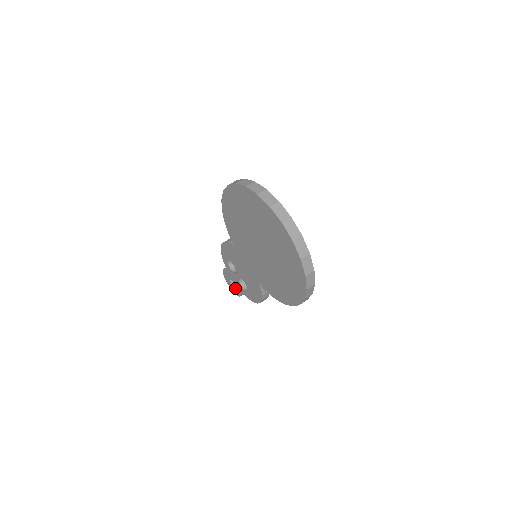
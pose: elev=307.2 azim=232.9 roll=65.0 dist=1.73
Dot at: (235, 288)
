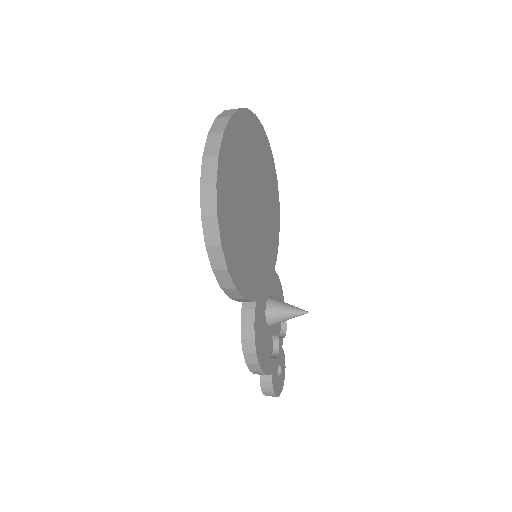
Dot at: occluded
